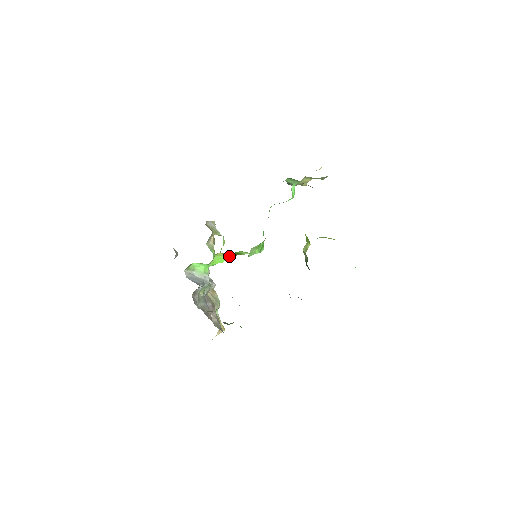
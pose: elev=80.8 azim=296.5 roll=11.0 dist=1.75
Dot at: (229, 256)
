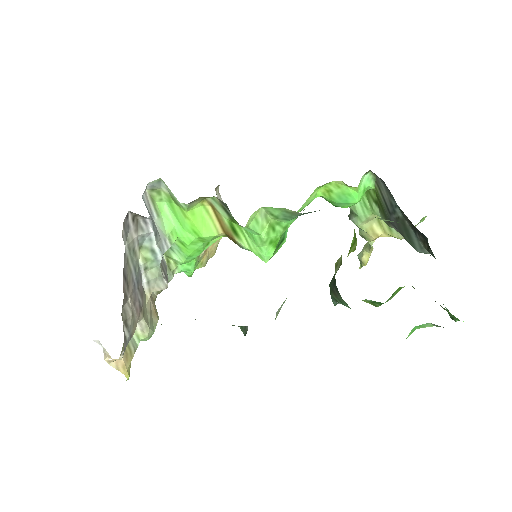
Dot at: (219, 229)
